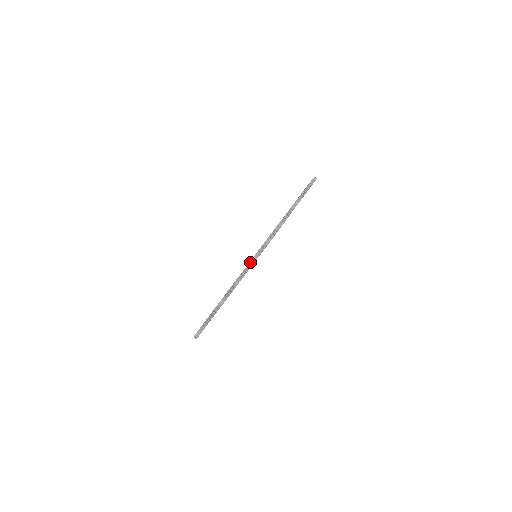
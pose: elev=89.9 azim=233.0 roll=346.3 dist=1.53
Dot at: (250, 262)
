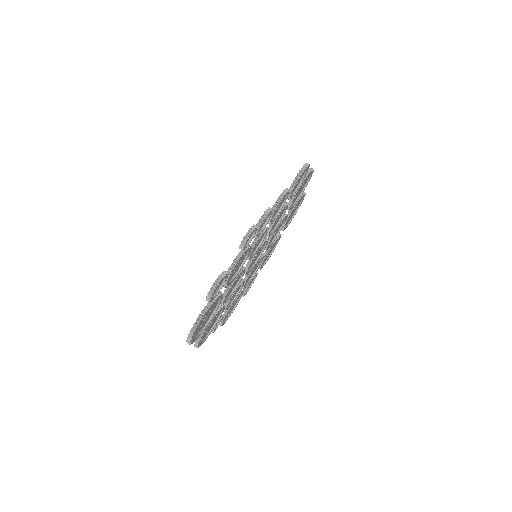
Dot at: (238, 254)
